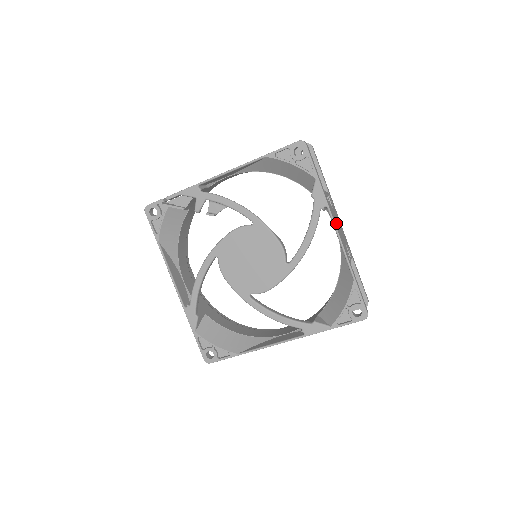
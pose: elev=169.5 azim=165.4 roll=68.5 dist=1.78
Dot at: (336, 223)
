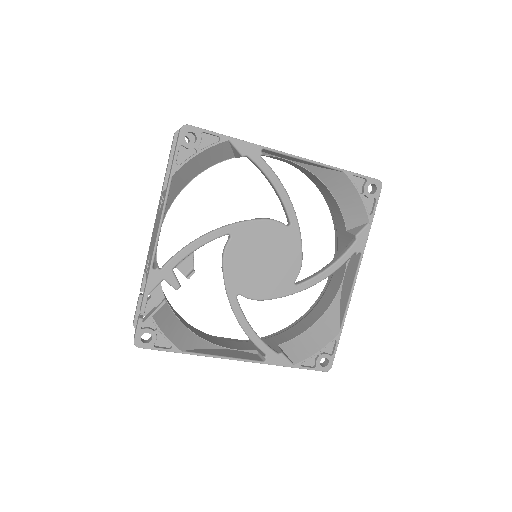
Dot at: occluded
